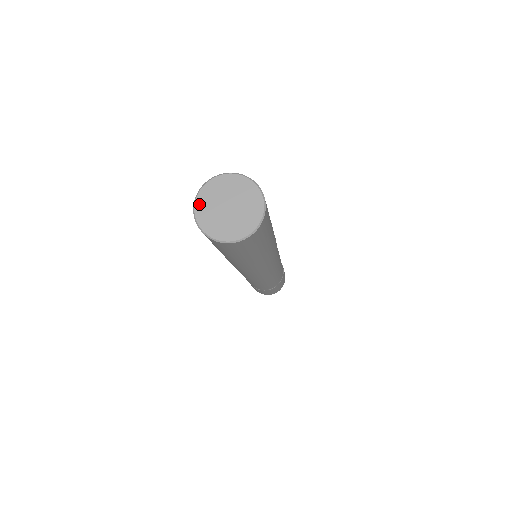
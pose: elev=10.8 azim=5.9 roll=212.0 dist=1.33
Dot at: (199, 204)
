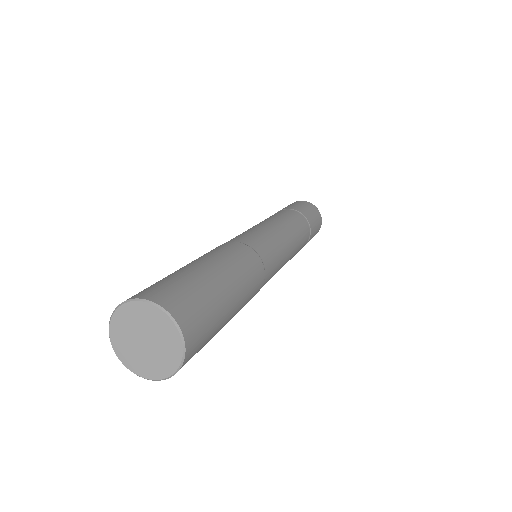
Dot at: (114, 326)
